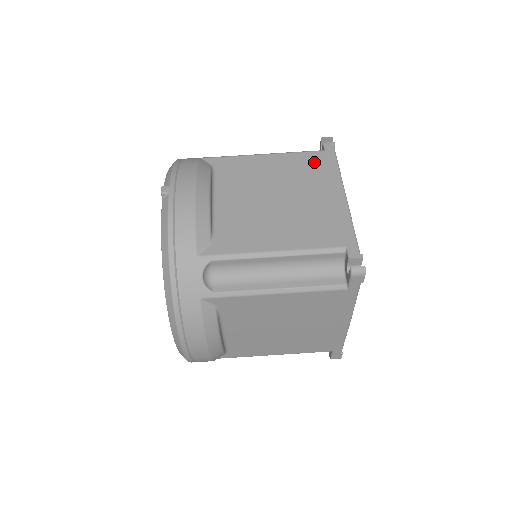
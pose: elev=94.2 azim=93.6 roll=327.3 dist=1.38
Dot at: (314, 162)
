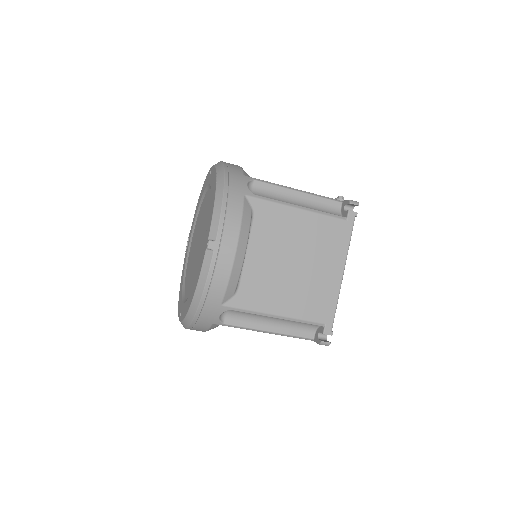
Dot at: (334, 232)
